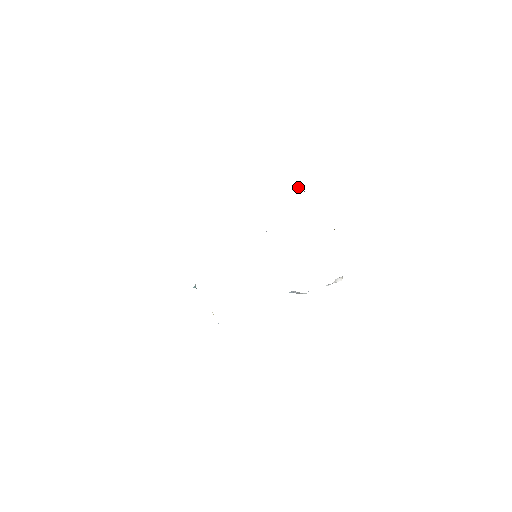
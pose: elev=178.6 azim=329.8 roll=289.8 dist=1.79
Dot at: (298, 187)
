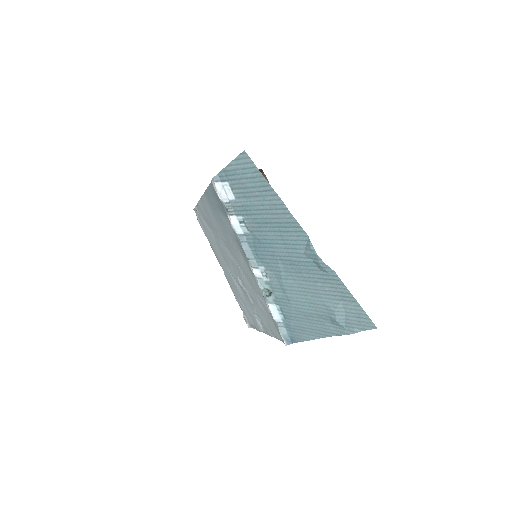
Dot at: occluded
